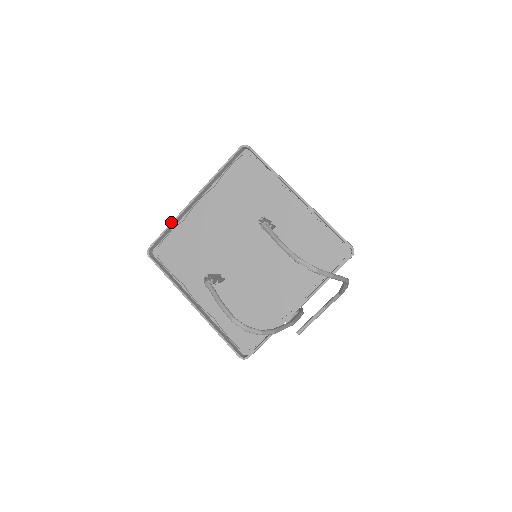
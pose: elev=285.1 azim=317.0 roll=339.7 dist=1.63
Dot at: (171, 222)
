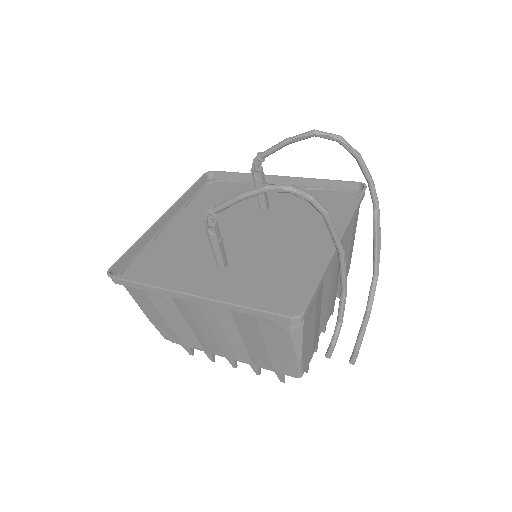
Dot at: (138, 239)
